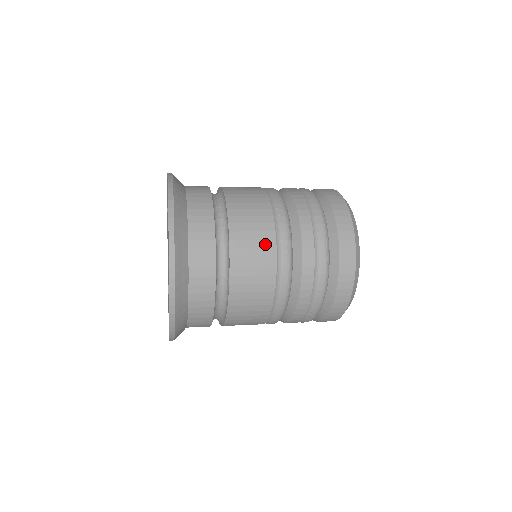
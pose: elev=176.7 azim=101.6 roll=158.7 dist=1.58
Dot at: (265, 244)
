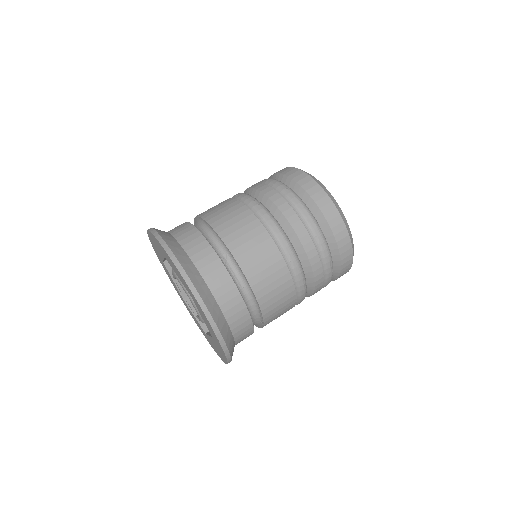
Dot at: (286, 292)
